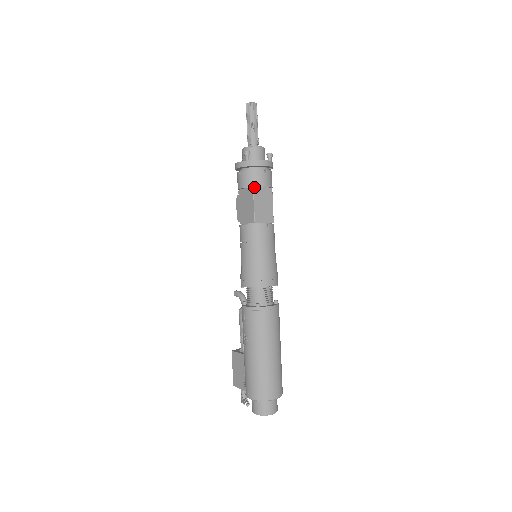
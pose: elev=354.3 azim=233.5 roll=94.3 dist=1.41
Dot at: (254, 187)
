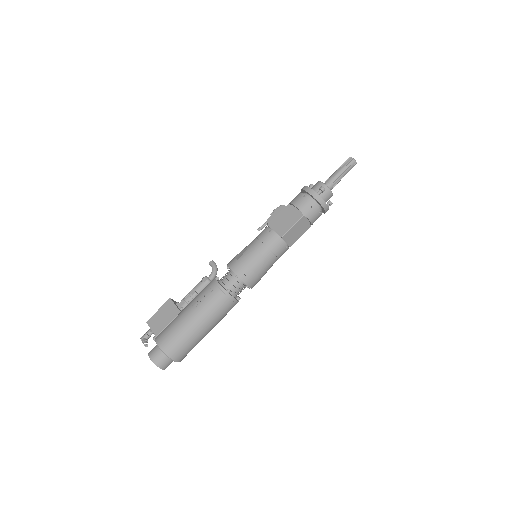
Dot at: (304, 215)
